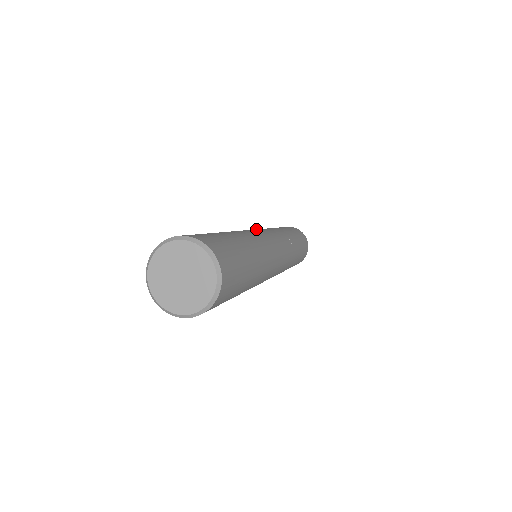
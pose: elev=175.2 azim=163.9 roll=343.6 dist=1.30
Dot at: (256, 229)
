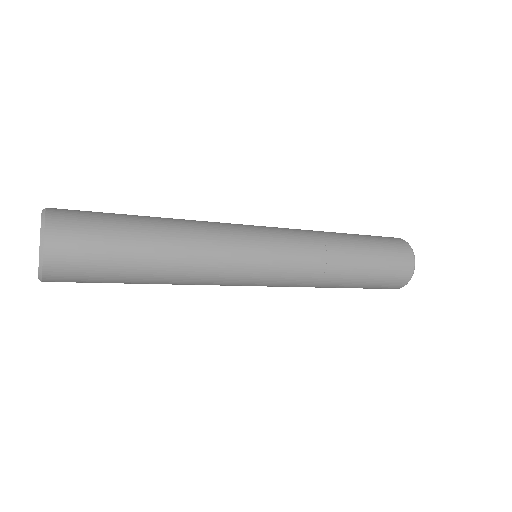
Dot at: occluded
